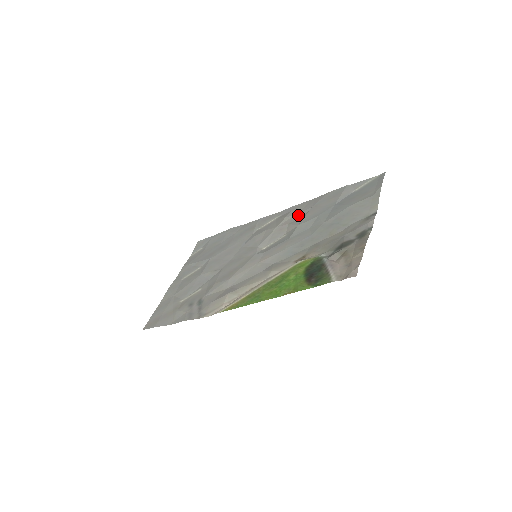
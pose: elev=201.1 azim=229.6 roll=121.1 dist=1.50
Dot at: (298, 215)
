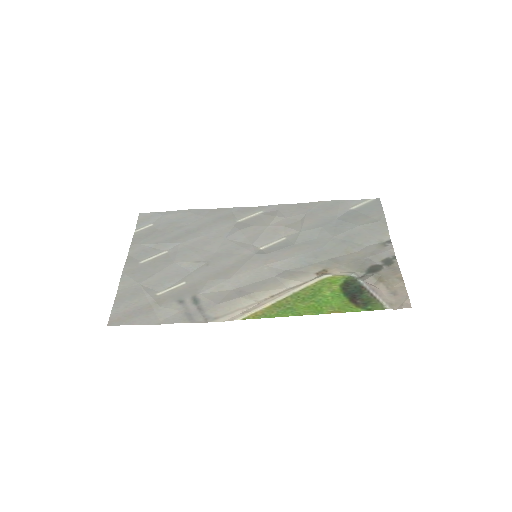
Dot at: (292, 218)
